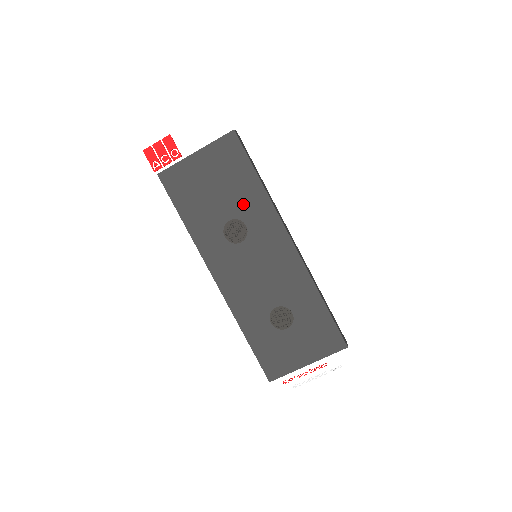
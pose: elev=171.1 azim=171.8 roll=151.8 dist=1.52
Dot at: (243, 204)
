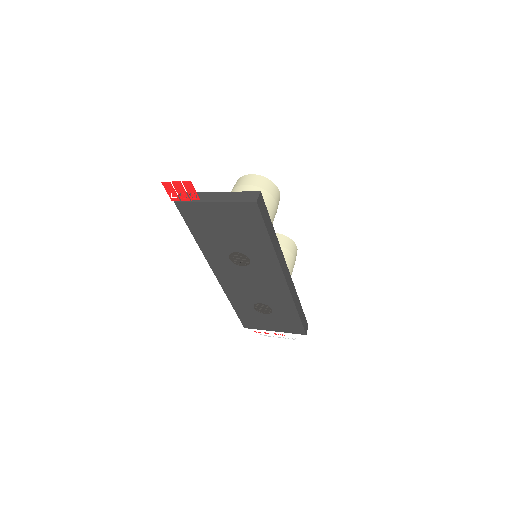
Dot at: (251, 248)
